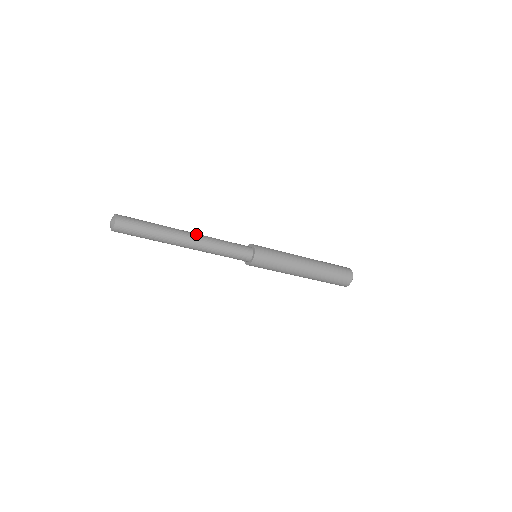
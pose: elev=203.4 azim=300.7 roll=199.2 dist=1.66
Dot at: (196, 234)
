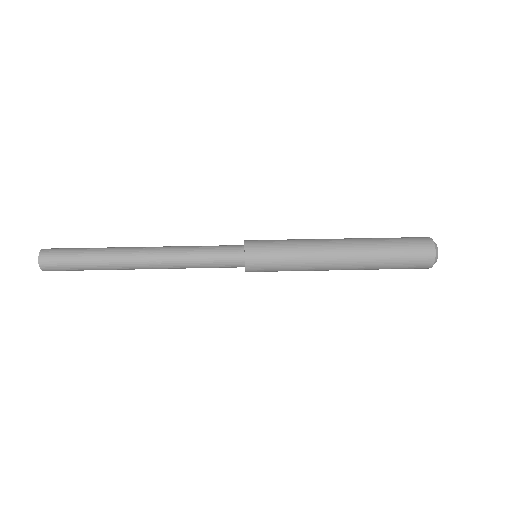
Dot at: (152, 254)
